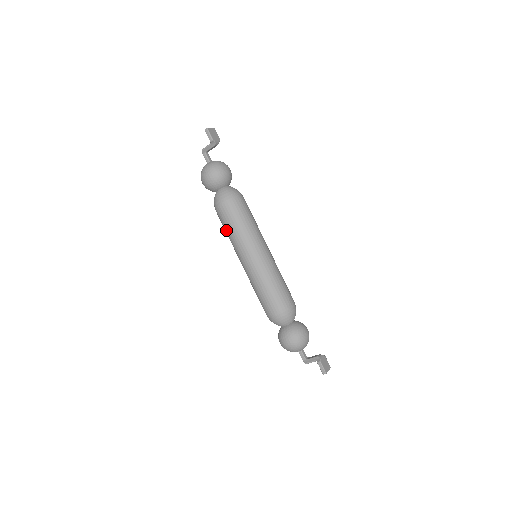
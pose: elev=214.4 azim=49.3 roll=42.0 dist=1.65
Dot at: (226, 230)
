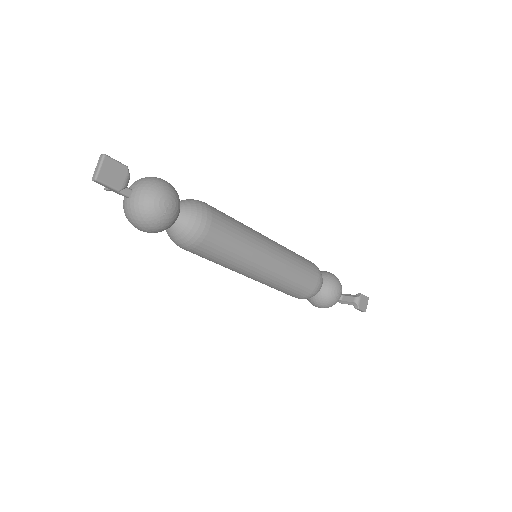
Dot at: occluded
